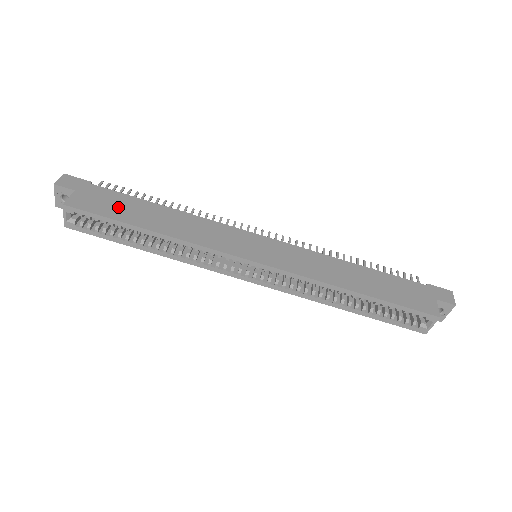
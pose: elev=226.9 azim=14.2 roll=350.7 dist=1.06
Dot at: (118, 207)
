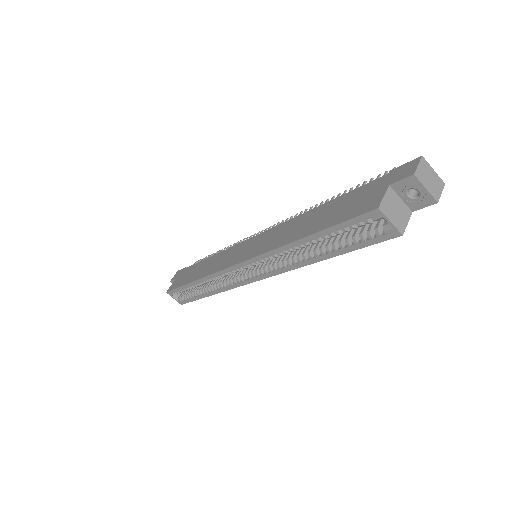
Dot at: (187, 276)
